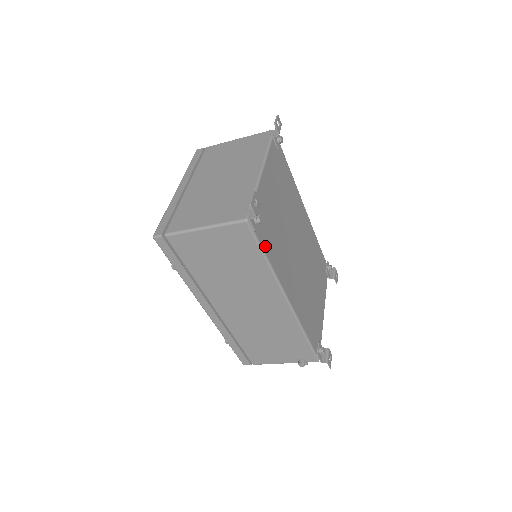
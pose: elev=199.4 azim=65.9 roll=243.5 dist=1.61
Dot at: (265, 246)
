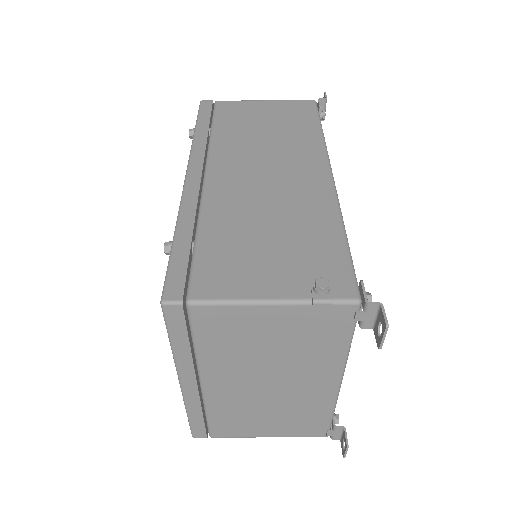
Dot at: occluded
